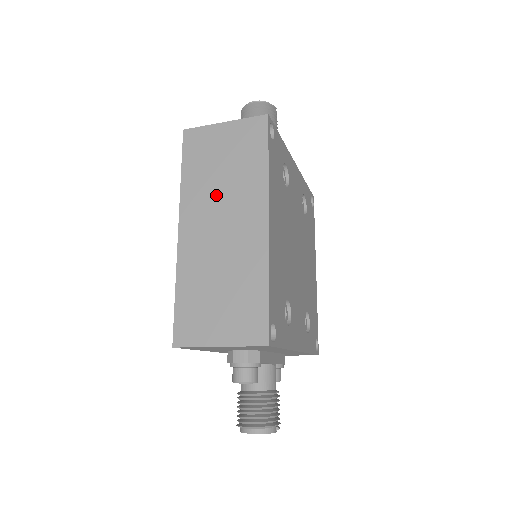
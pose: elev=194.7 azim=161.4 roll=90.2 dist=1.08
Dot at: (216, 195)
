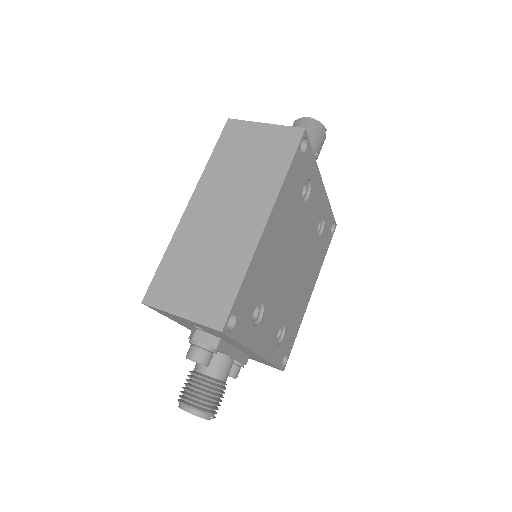
Dot at: (232, 184)
